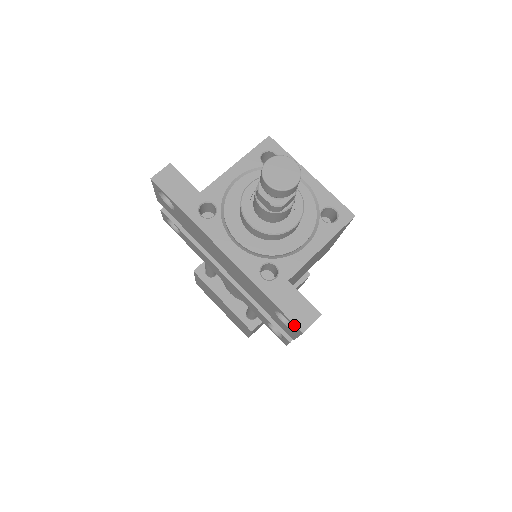
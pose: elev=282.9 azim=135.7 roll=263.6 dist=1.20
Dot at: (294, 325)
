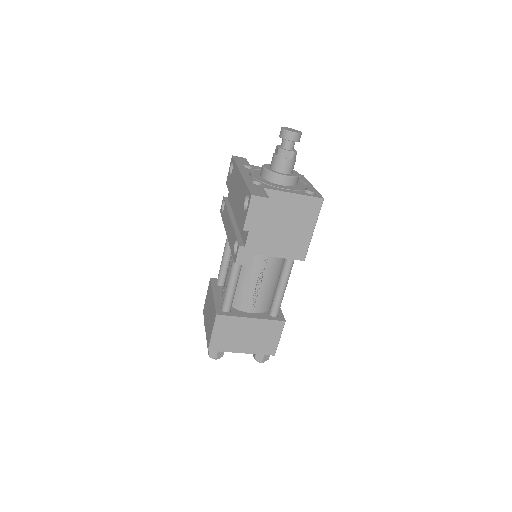
Dot at: (250, 194)
